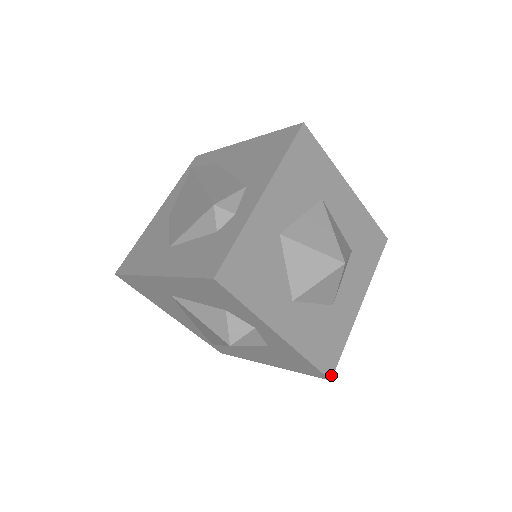
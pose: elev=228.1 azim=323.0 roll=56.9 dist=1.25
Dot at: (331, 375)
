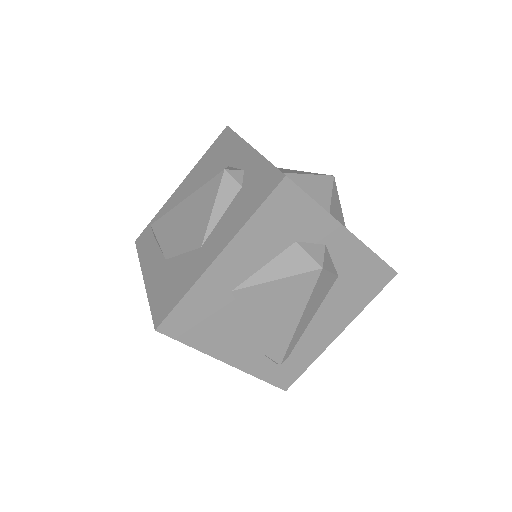
Dot at: (394, 270)
